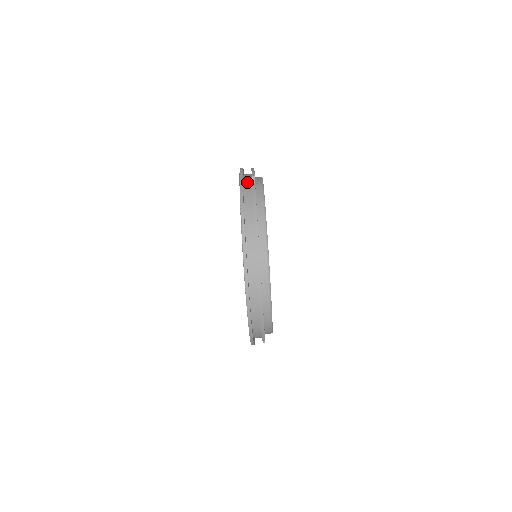
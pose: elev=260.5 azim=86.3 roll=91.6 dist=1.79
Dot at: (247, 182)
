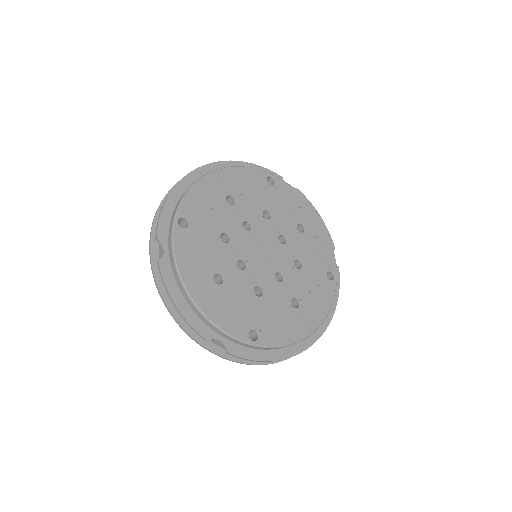
Dot at: occluded
